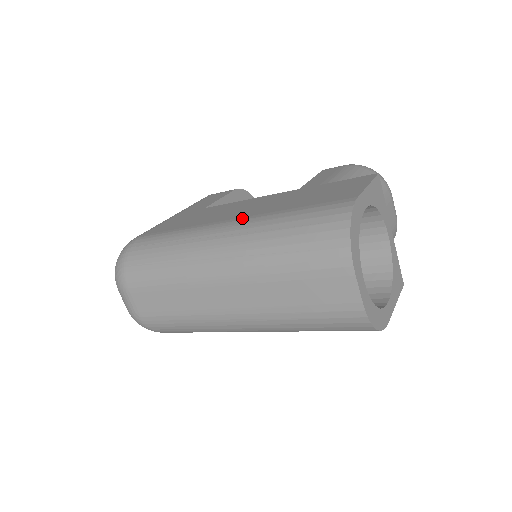
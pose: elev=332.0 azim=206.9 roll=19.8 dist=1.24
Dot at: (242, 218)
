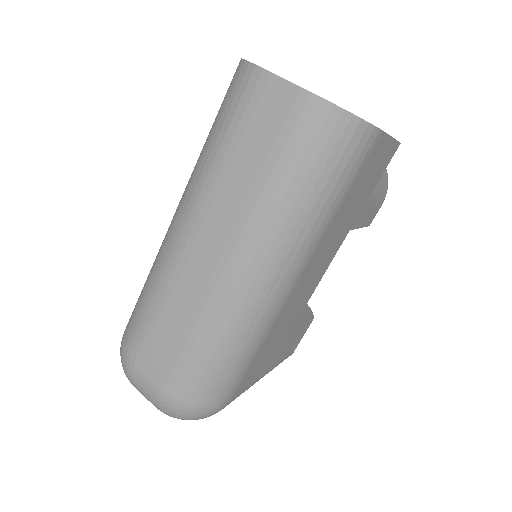
Dot at: occluded
